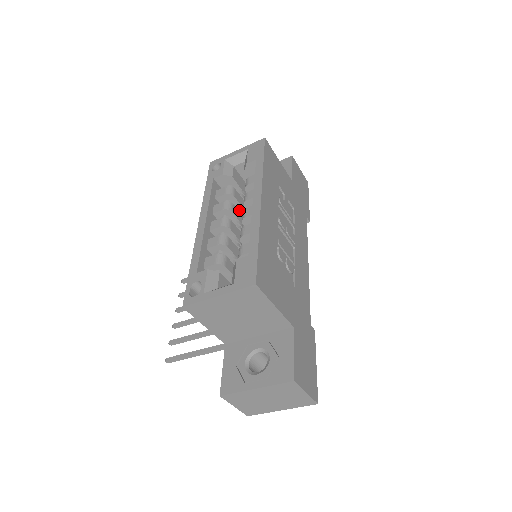
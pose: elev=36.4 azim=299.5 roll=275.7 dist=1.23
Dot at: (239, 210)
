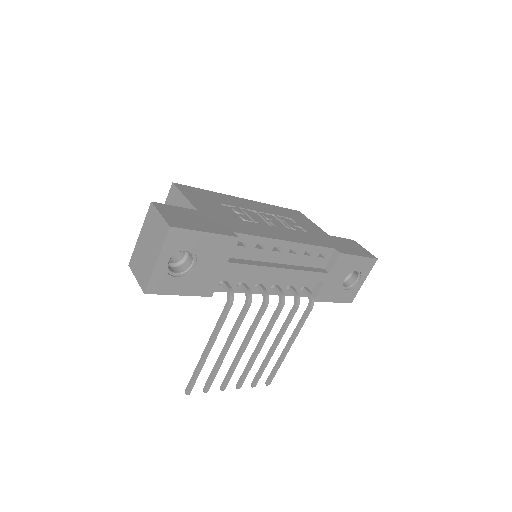
Dot at: occluded
